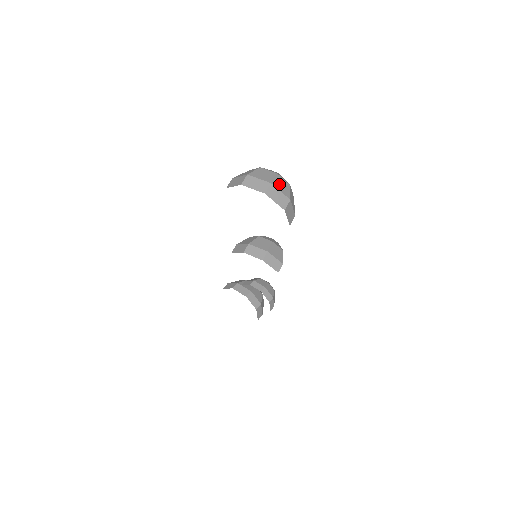
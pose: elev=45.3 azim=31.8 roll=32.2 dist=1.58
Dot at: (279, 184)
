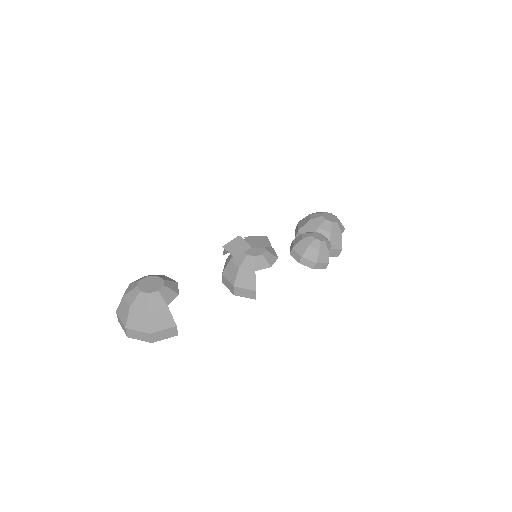
Dot at: (134, 321)
